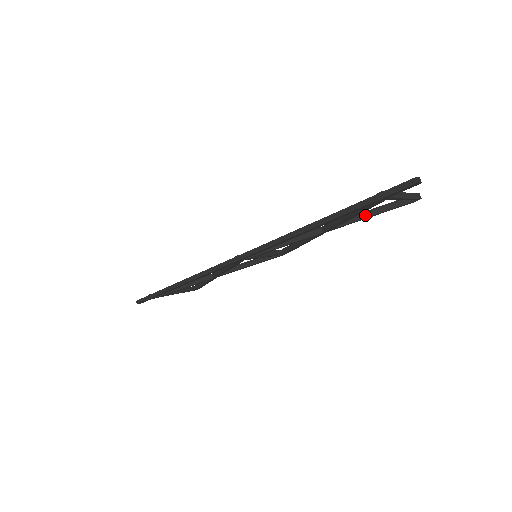
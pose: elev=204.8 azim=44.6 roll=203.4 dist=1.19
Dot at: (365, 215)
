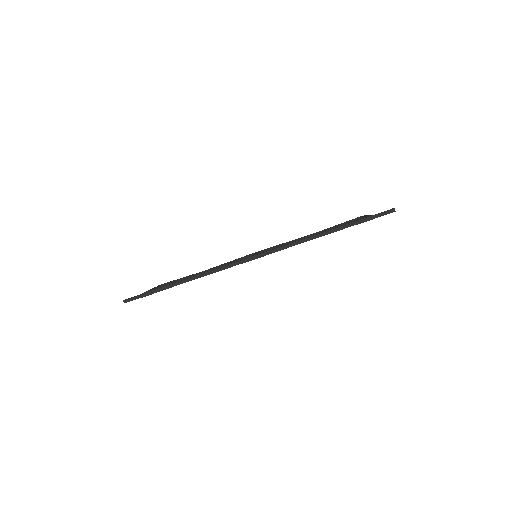
Dot at: occluded
